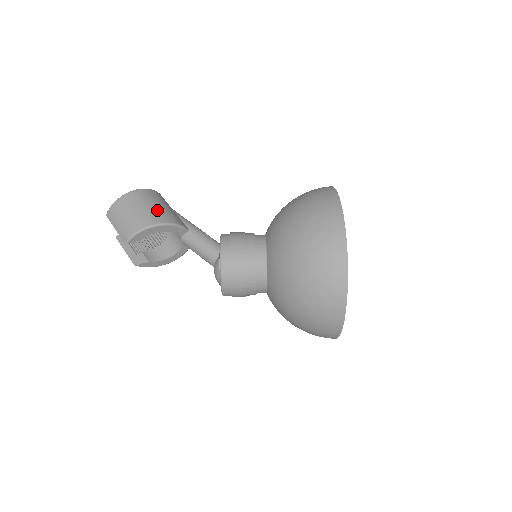
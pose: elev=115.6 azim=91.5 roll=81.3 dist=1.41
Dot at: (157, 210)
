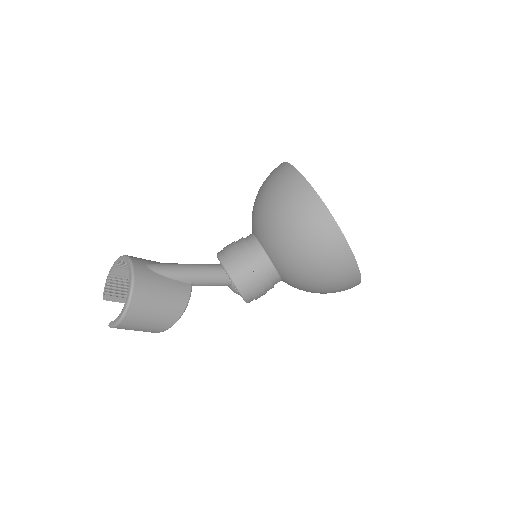
Dot at: (166, 308)
